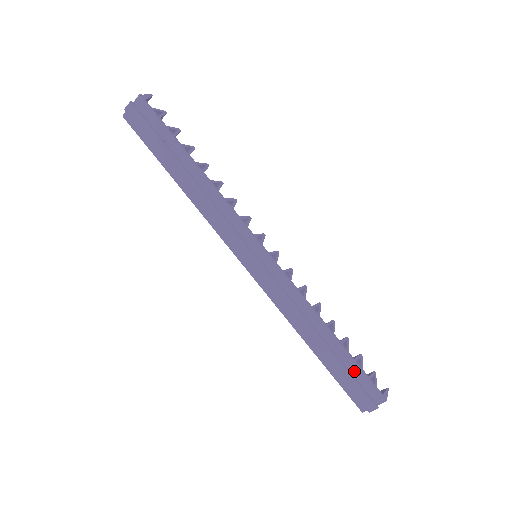
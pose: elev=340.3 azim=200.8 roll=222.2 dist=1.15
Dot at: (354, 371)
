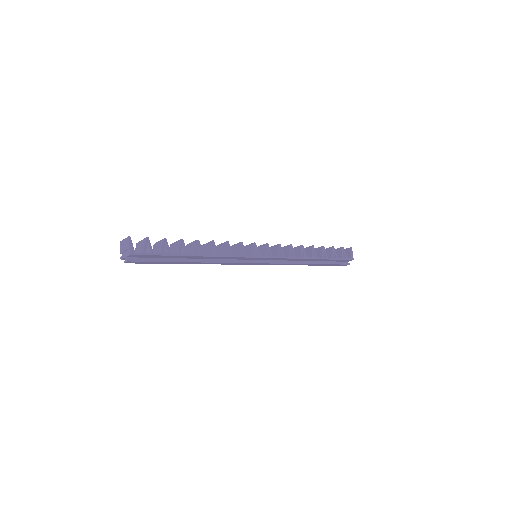
Dot at: occluded
